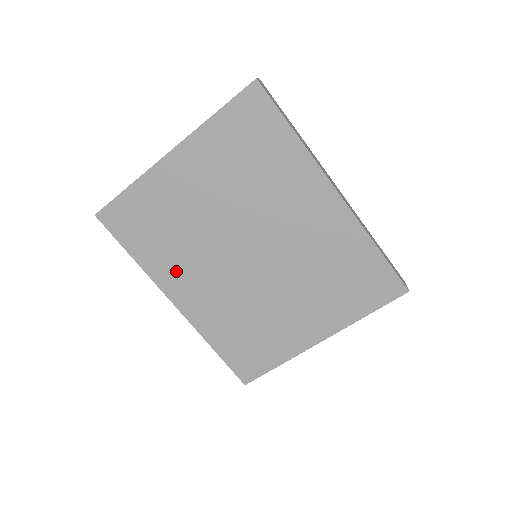
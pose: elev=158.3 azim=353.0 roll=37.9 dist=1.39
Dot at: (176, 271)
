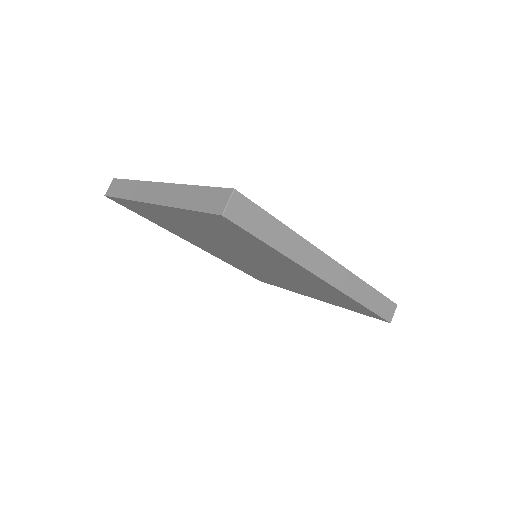
Dot at: (188, 238)
